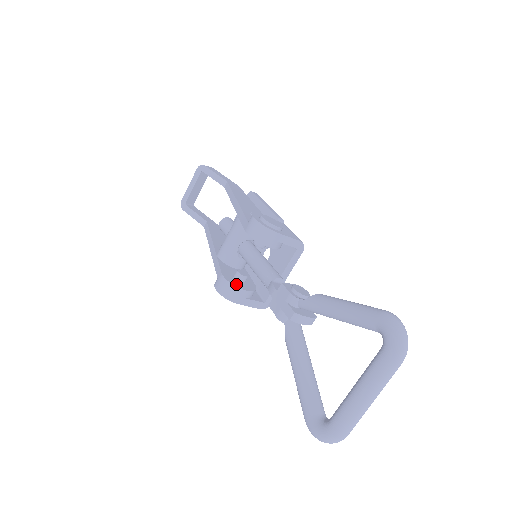
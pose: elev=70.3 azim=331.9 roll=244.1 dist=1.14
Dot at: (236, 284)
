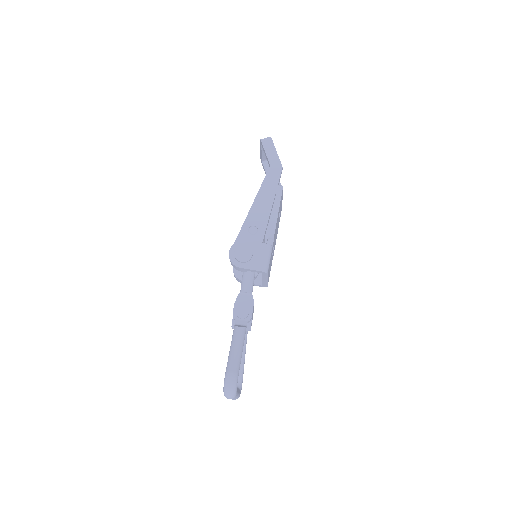
Dot at: (239, 275)
